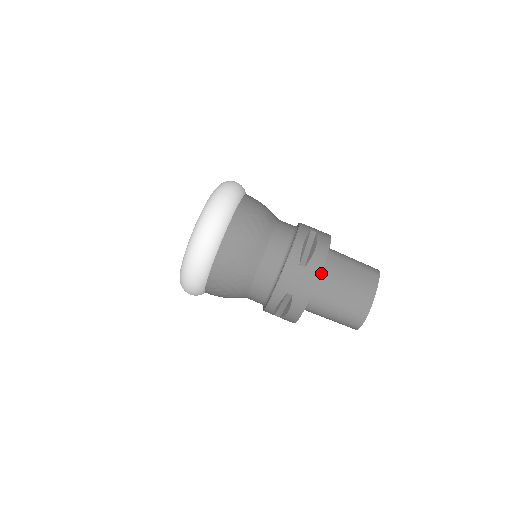
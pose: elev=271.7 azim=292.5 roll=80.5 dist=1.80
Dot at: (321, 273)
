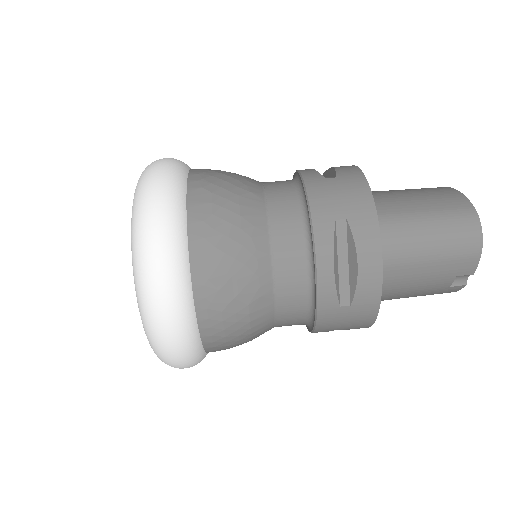
Dot at: occluded
